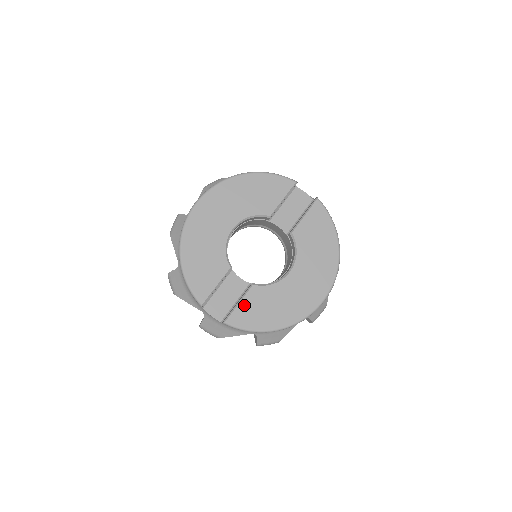
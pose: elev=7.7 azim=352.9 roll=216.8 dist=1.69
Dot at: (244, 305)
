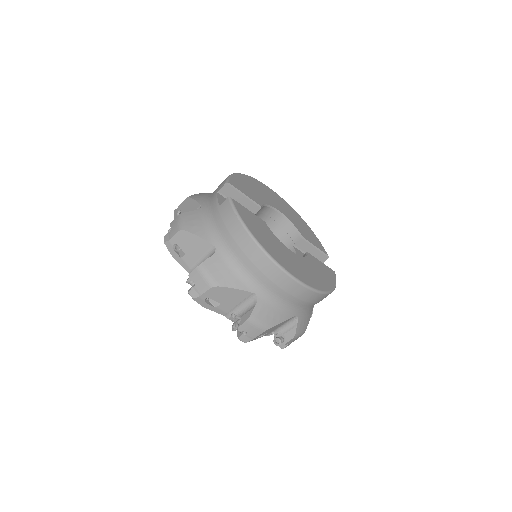
Dot at: (250, 214)
